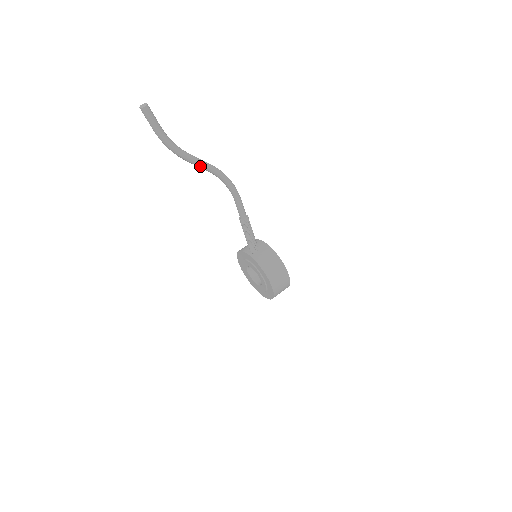
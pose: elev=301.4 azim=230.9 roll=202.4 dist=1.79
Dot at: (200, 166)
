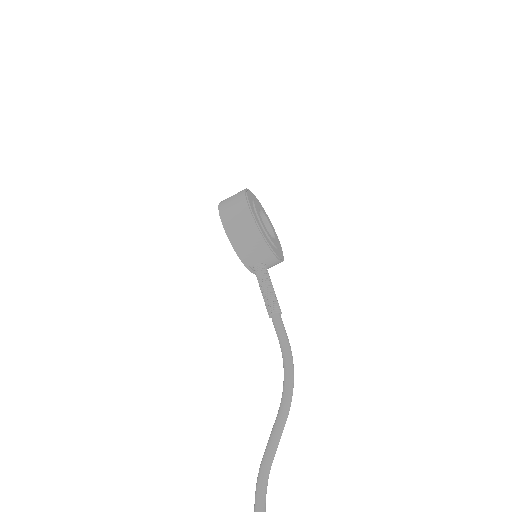
Dot at: occluded
